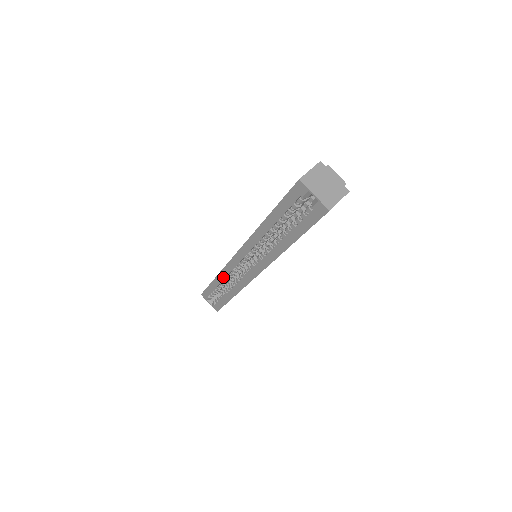
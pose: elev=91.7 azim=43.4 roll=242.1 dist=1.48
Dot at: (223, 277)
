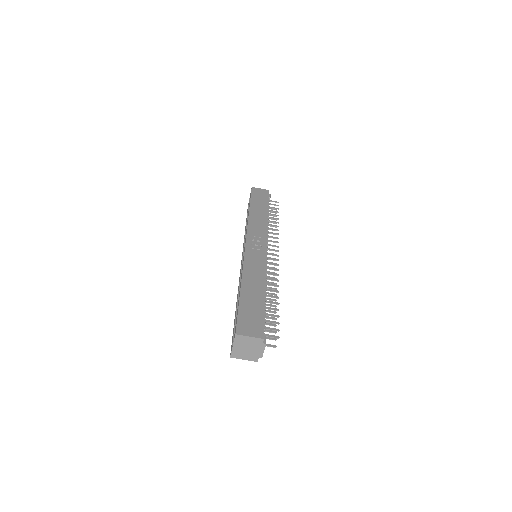
Dot at: occluded
